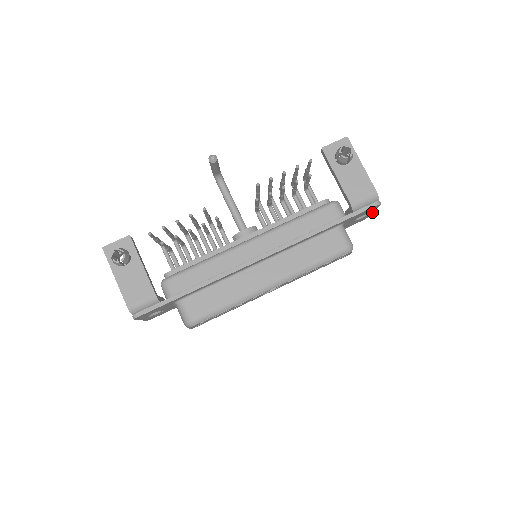
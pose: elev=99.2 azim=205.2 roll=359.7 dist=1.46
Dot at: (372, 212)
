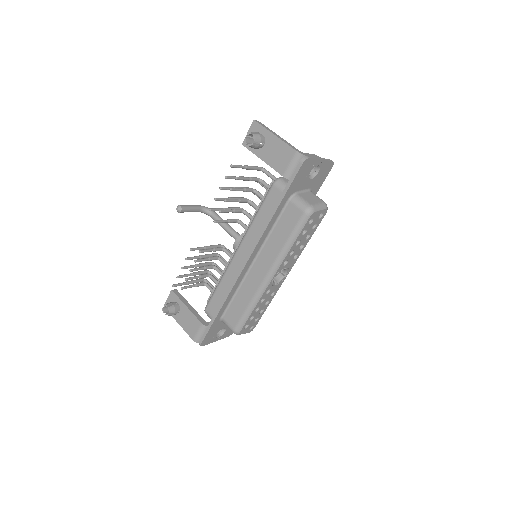
Dot at: (322, 161)
